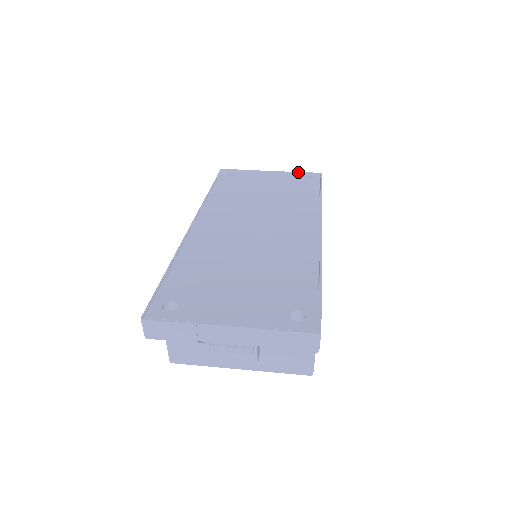
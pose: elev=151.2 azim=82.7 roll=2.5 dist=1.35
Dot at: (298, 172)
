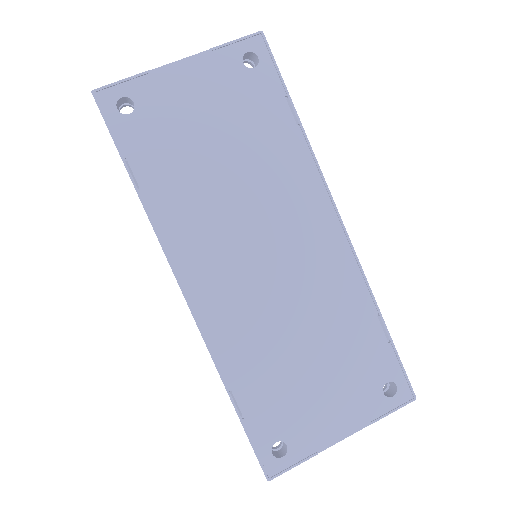
Dot at: (226, 45)
